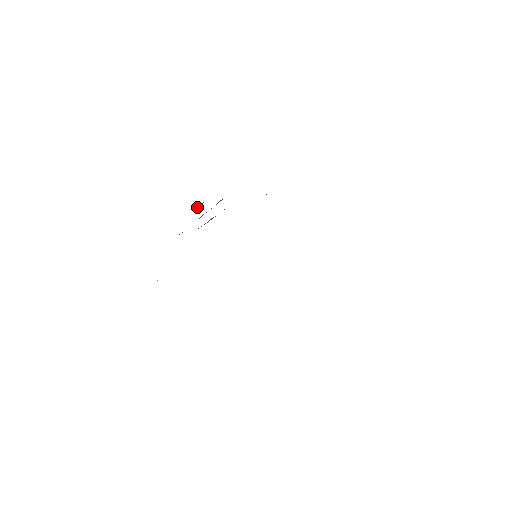
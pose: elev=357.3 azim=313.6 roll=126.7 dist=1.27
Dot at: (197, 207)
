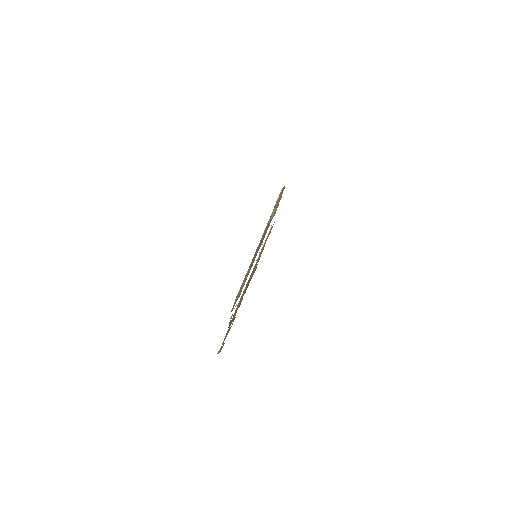
Dot at: occluded
